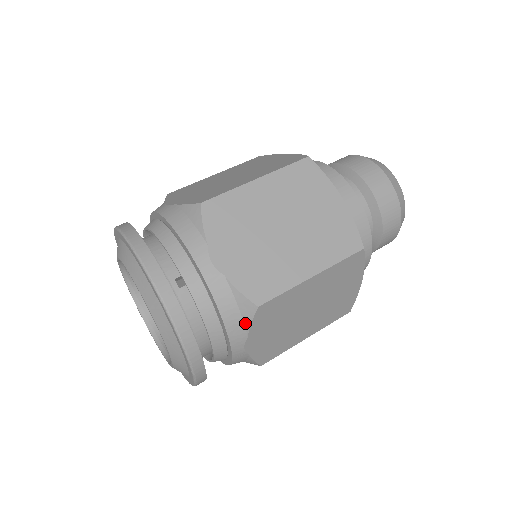
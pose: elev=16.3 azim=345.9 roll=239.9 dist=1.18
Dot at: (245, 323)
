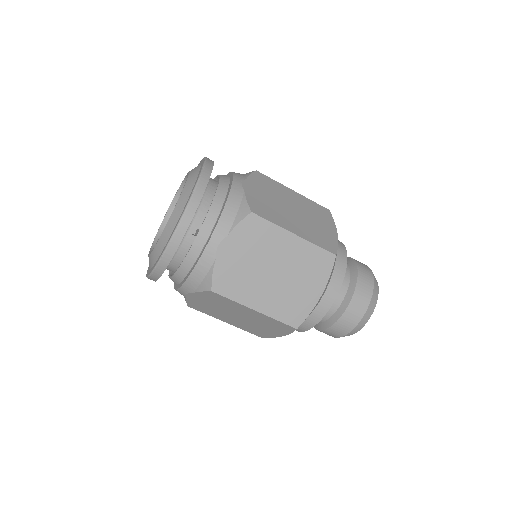
Dot at: (199, 287)
